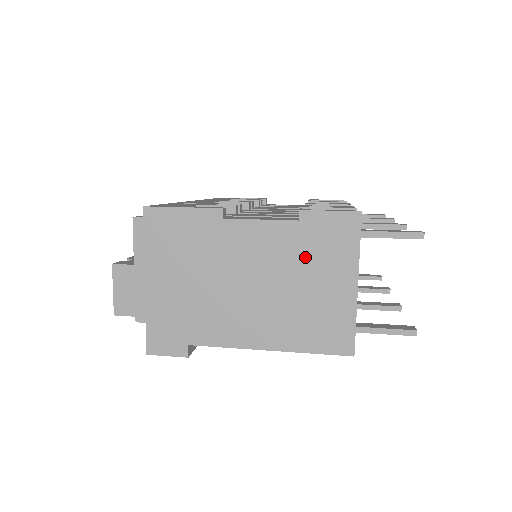
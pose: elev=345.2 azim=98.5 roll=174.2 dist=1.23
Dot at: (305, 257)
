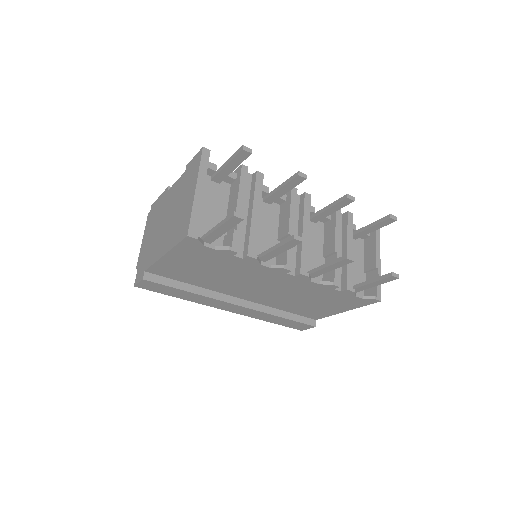
Dot at: (183, 189)
